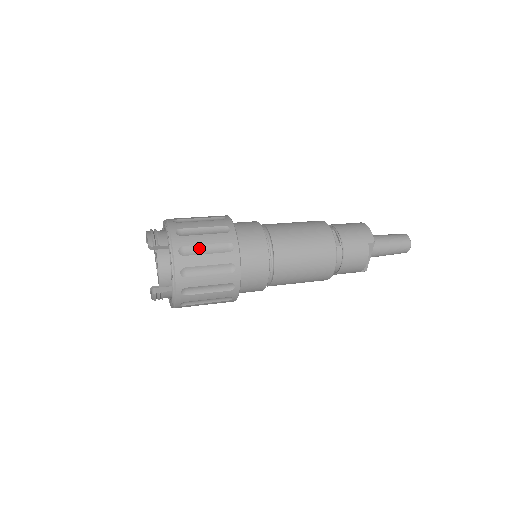
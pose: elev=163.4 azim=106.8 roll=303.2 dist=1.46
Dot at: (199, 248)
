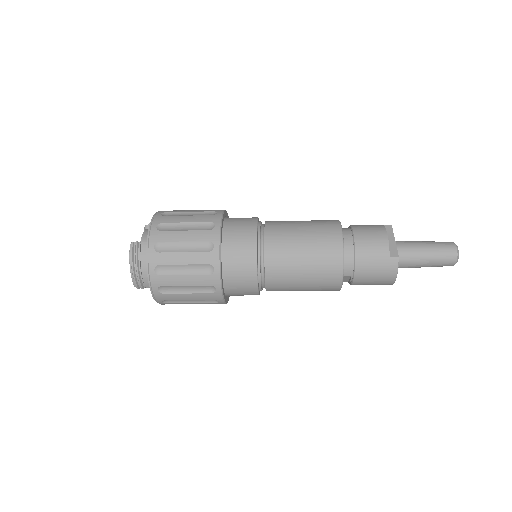
Dot at: occluded
